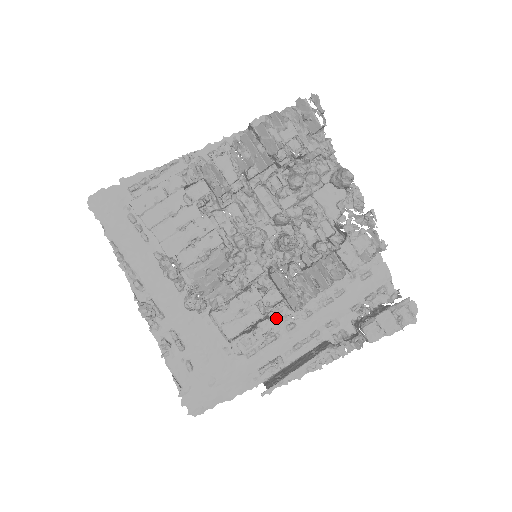
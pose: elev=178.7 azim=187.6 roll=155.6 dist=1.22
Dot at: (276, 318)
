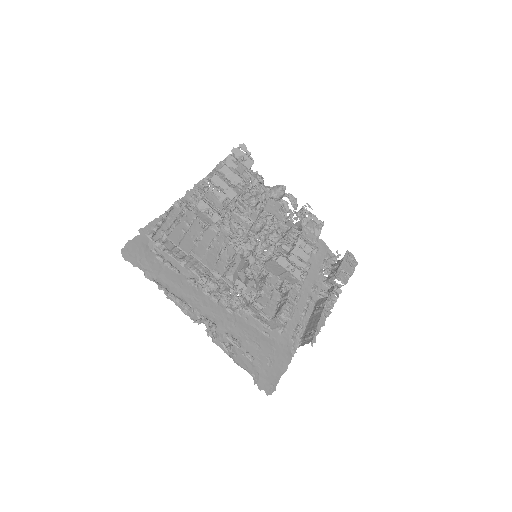
Dot at: occluded
